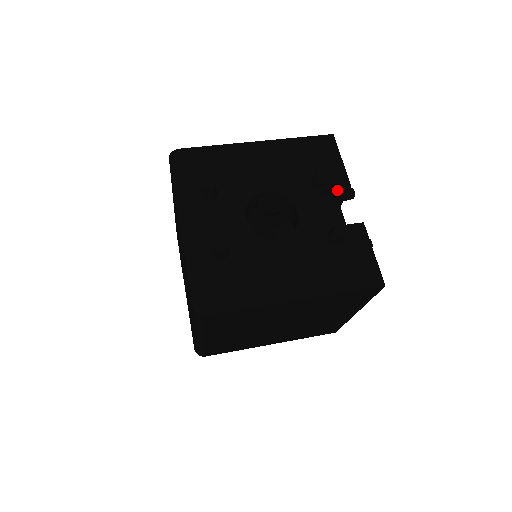
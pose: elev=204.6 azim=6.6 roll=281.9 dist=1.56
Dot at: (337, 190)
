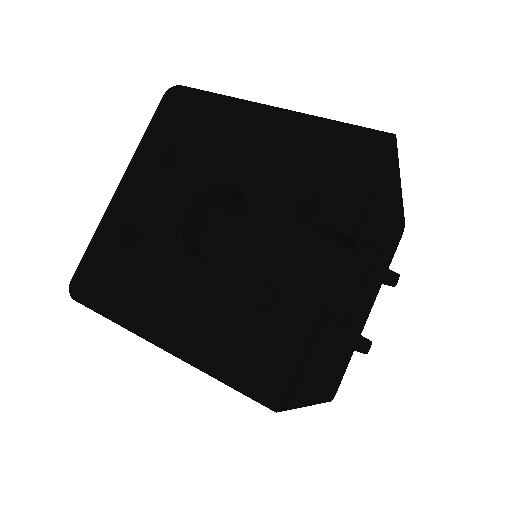
Dot at: (331, 230)
